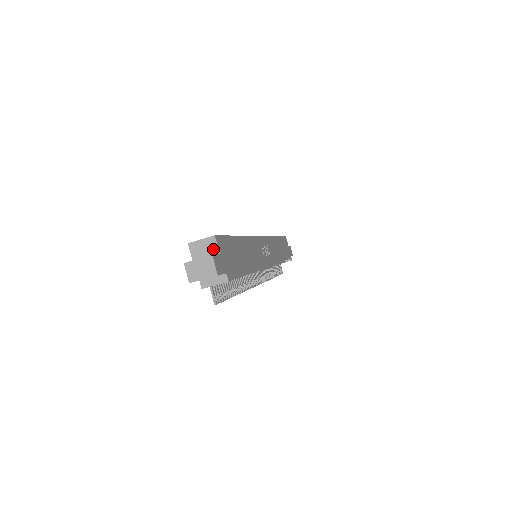
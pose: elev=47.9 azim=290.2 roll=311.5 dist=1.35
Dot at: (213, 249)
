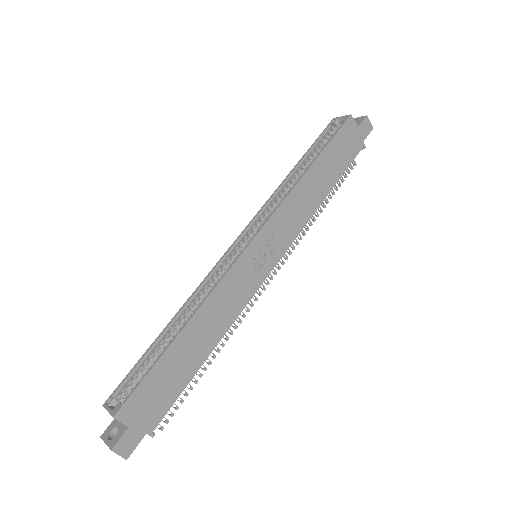
Dot at: (121, 422)
